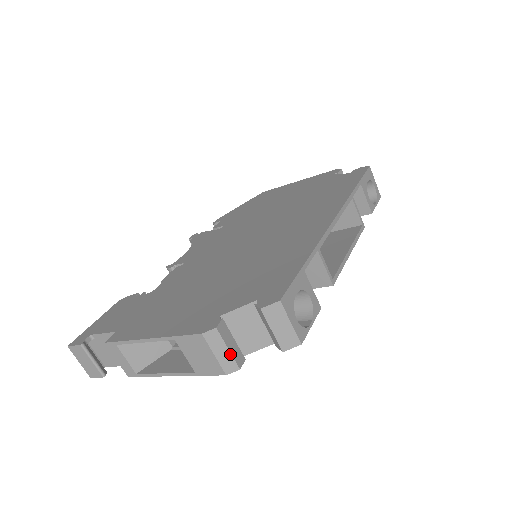
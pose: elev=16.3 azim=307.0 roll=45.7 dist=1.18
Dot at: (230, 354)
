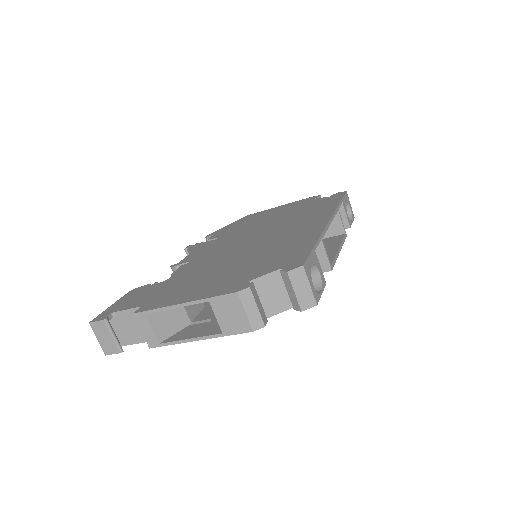
Dot at: (258, 312)
